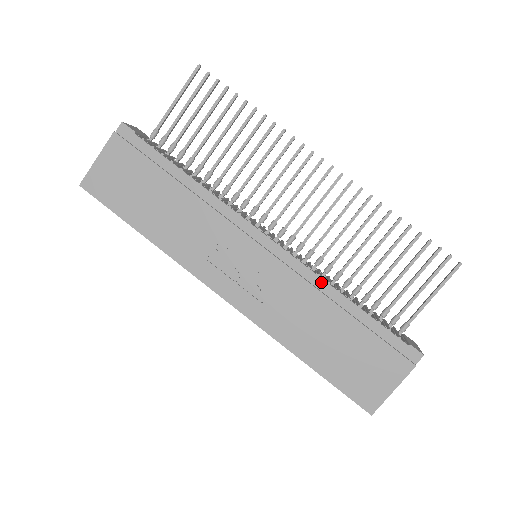
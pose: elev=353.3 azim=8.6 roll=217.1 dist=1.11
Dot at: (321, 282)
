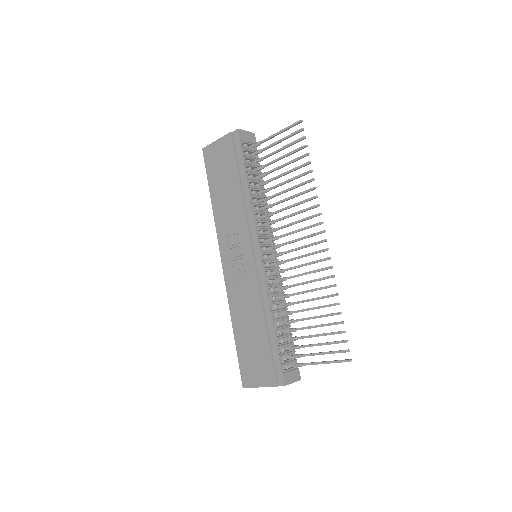
Dot at: (267, 299)
